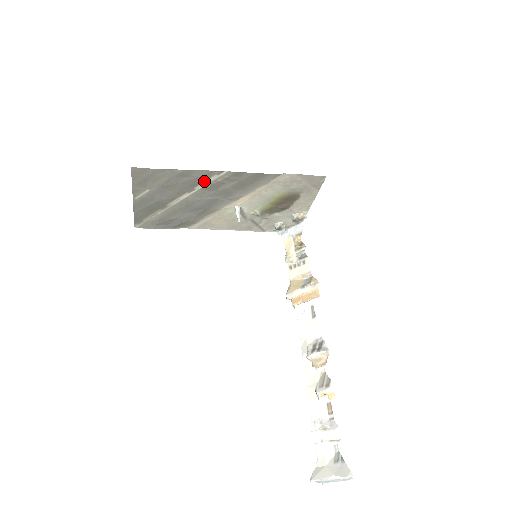
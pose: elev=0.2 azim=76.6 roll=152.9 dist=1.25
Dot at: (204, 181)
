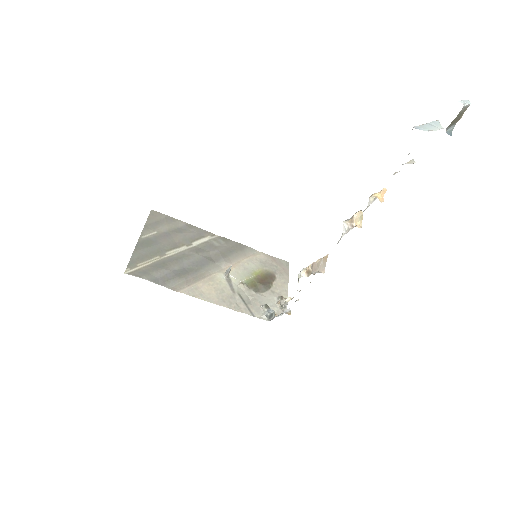
Dot at: (200, 239)
